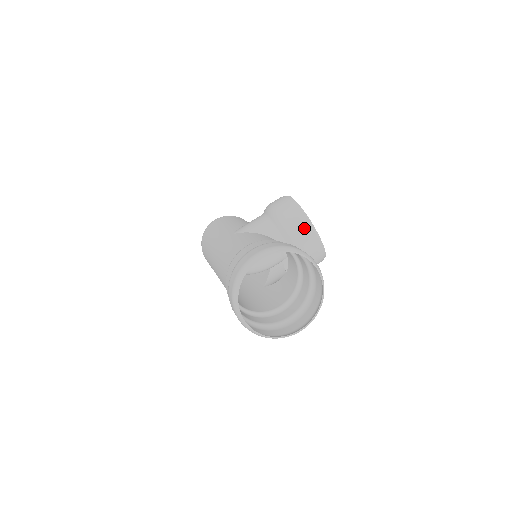
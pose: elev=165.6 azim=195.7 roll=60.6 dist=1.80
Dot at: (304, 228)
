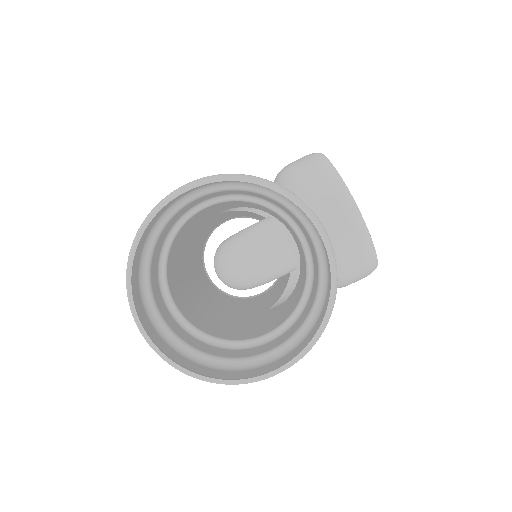
Dot at: (329, 193)
